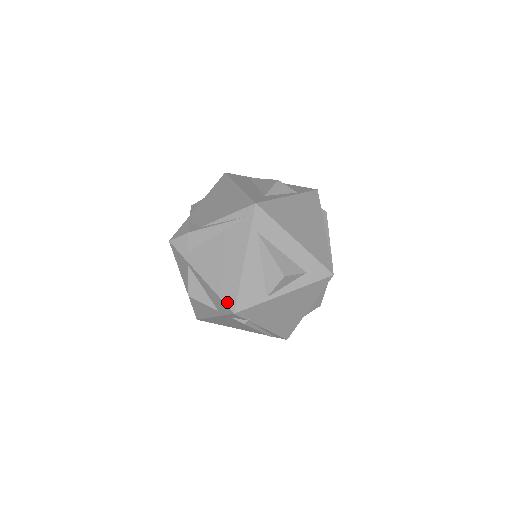
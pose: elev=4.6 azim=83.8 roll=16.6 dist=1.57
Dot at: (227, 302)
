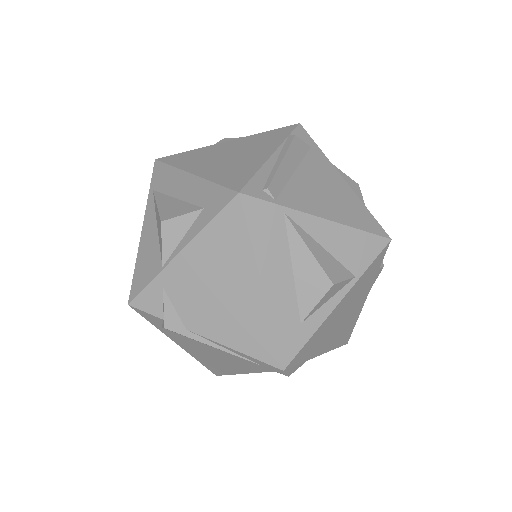
Dot at: (210, 370)
